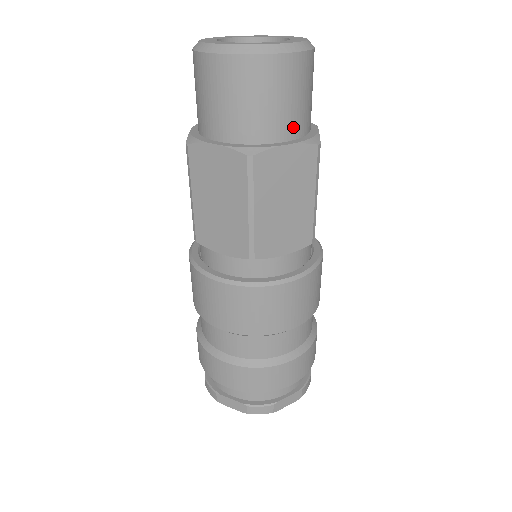
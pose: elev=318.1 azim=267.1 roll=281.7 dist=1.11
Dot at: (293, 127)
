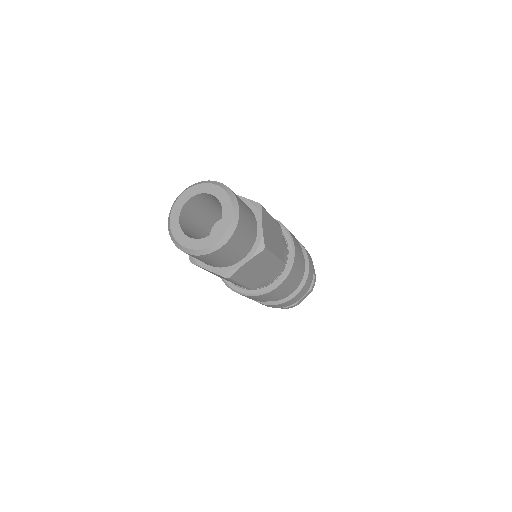
Dot at: (212, 265)
